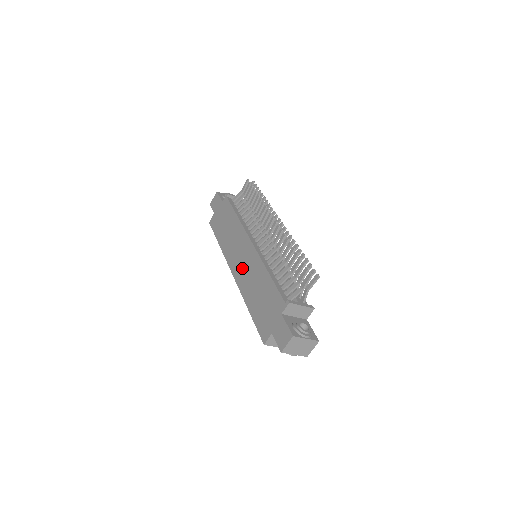
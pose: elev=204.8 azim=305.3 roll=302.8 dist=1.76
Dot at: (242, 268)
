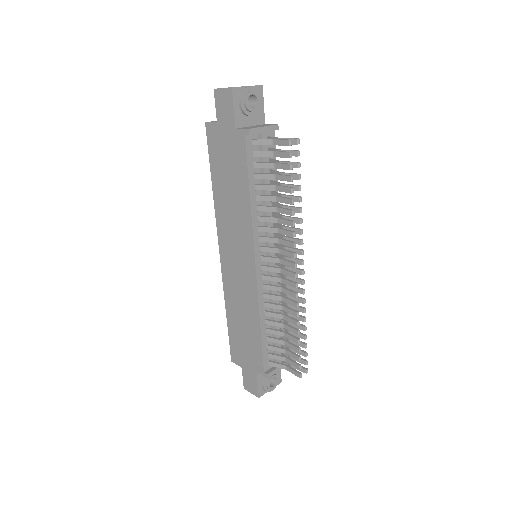
Dot at: (233, 272)
